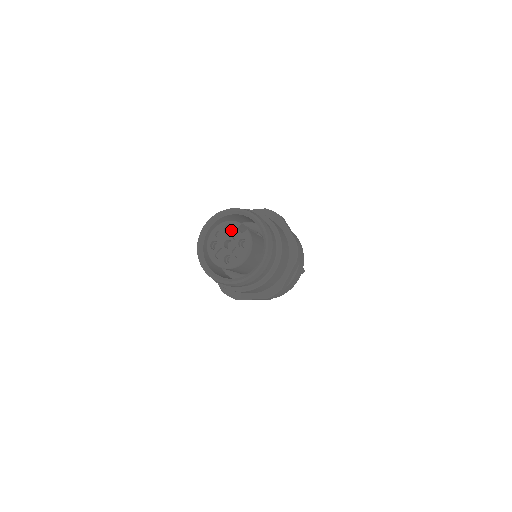
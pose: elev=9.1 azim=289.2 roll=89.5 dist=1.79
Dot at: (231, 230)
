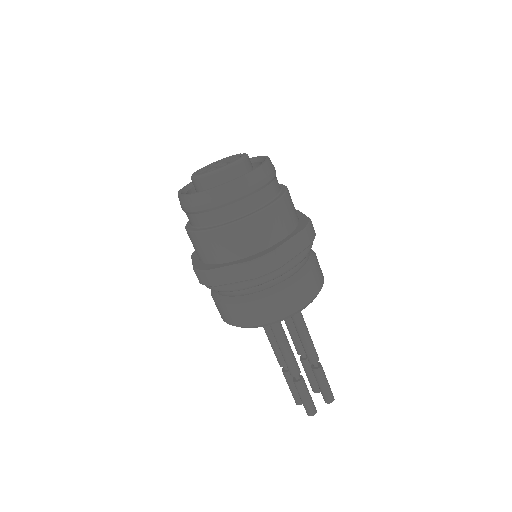
Dot at: occluded
